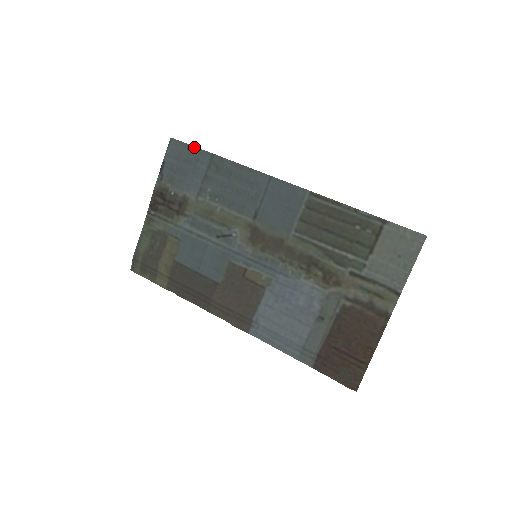
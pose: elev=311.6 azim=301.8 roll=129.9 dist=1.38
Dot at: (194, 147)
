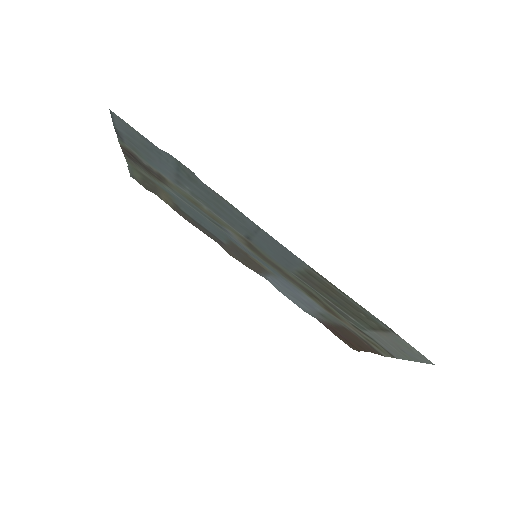
Dot at: (148, 140)
